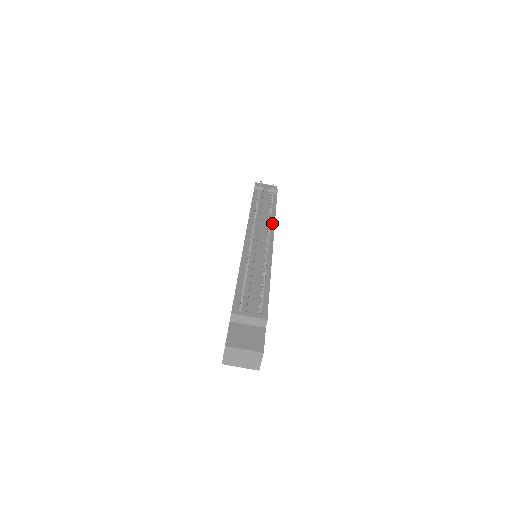
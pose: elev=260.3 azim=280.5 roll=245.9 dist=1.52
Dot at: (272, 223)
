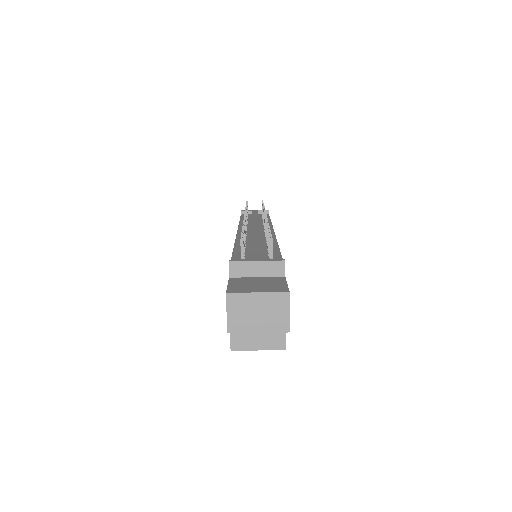
Dot at: occluded
